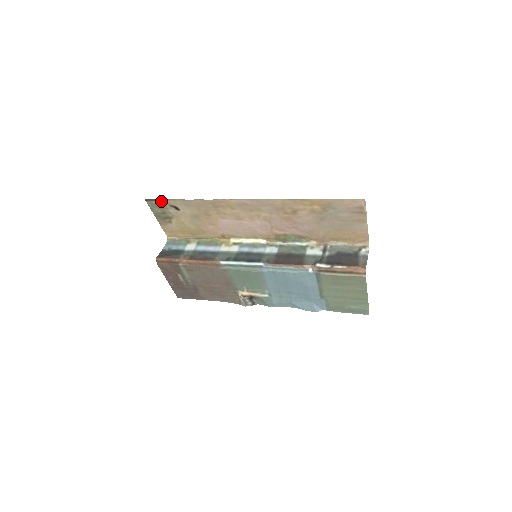
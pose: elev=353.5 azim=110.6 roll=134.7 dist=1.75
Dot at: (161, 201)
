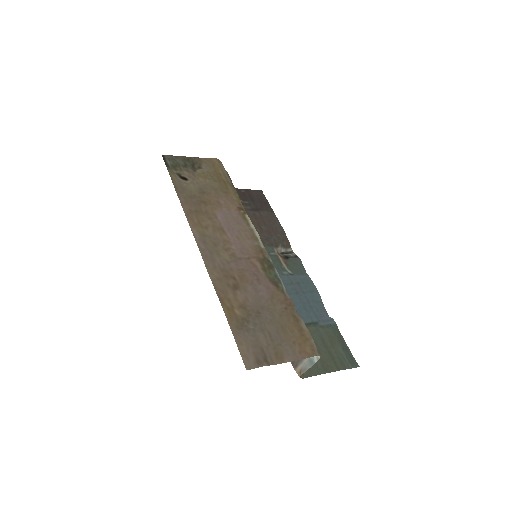
Dot at: (169, 167)
